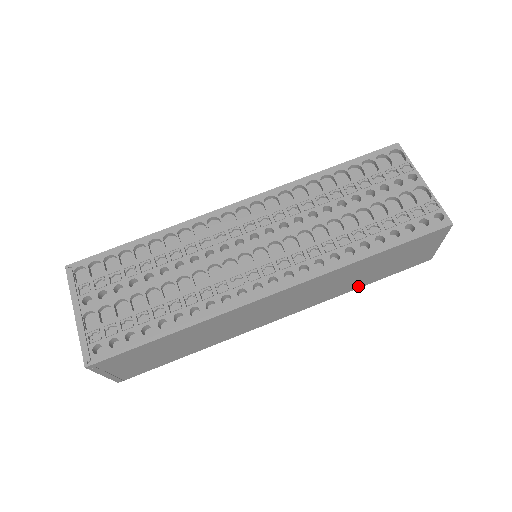
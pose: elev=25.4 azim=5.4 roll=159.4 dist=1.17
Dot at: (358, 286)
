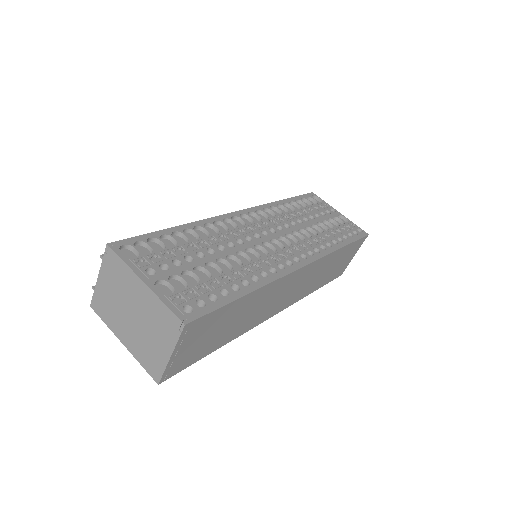
Dot at: (314, 289)
